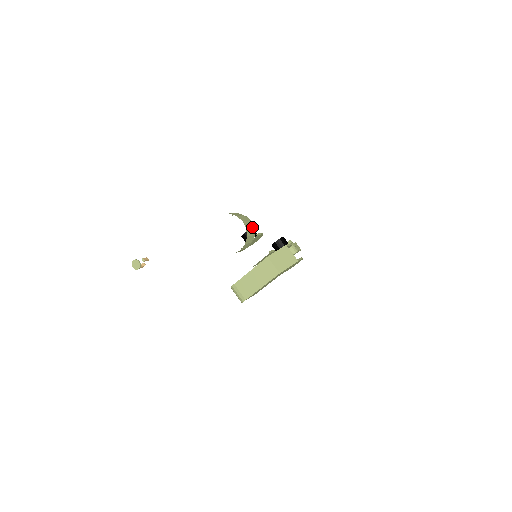
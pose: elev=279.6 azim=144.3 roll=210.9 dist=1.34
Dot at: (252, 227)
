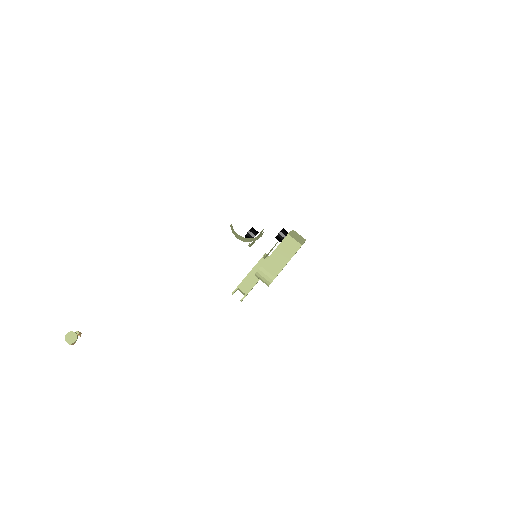
Dot at: occluded
